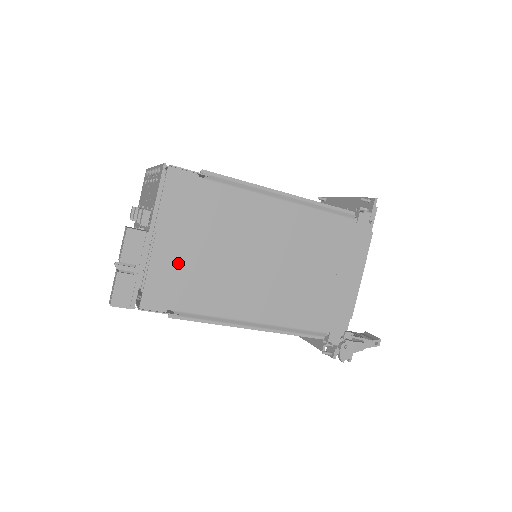
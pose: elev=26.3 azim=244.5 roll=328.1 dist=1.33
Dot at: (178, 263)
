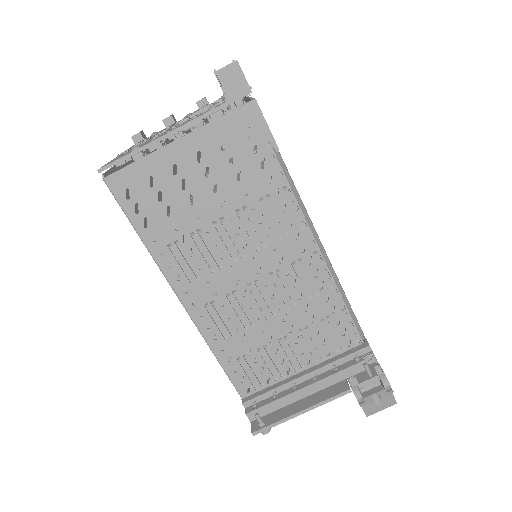
Dot at: occluded
